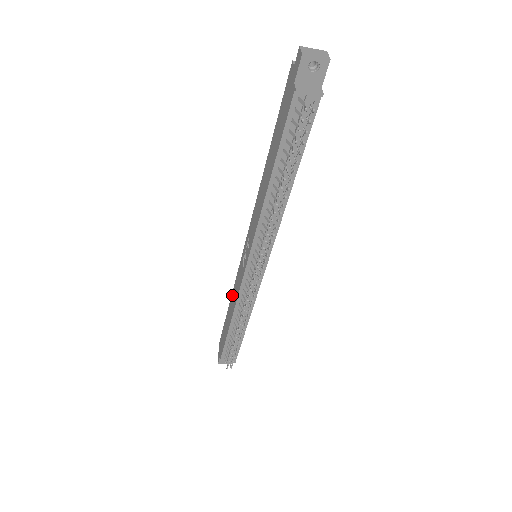
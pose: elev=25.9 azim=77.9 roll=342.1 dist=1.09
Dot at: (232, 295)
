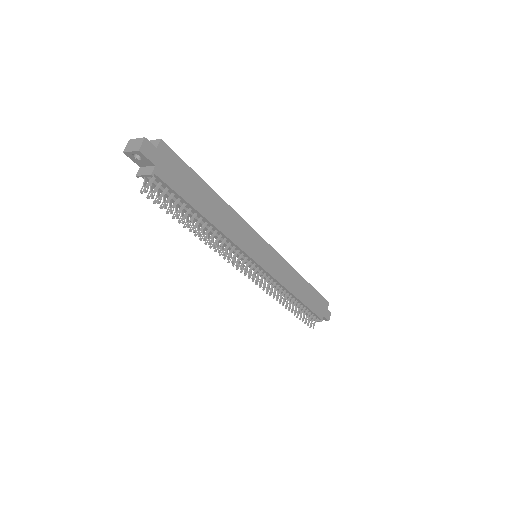
Dot at: occluded
